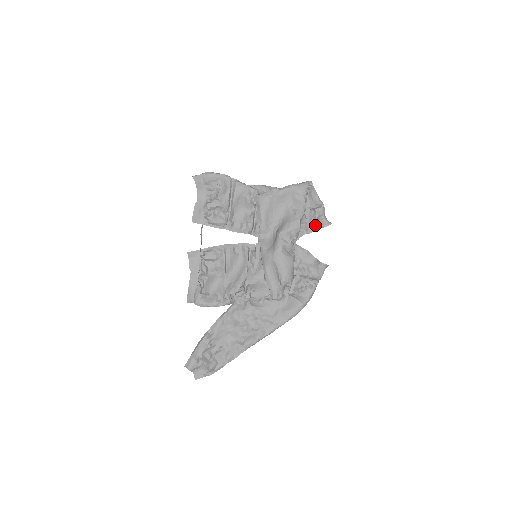
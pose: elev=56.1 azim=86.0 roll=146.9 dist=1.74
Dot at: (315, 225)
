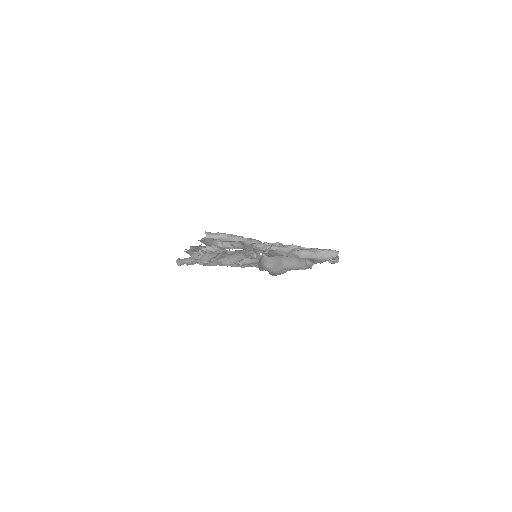
Dot at: occluded
